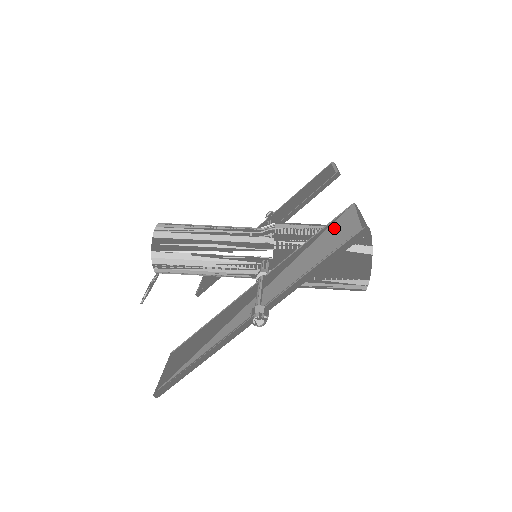
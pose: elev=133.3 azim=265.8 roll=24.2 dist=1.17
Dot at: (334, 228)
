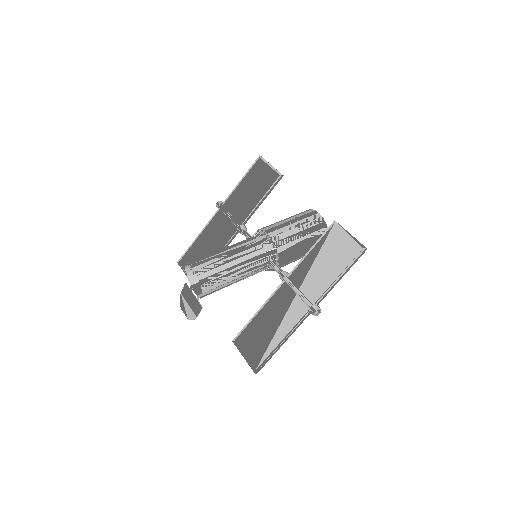
Dot at: (333, 243)
